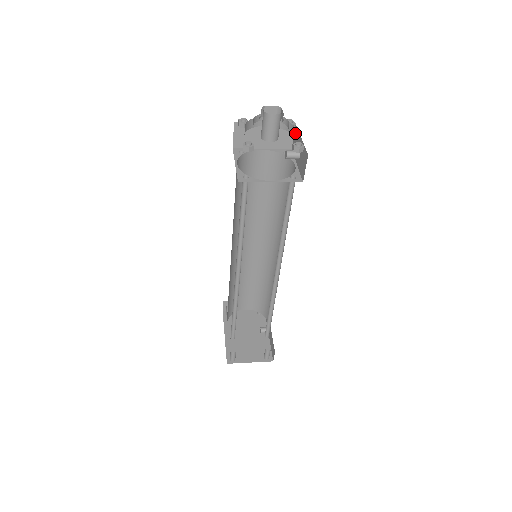
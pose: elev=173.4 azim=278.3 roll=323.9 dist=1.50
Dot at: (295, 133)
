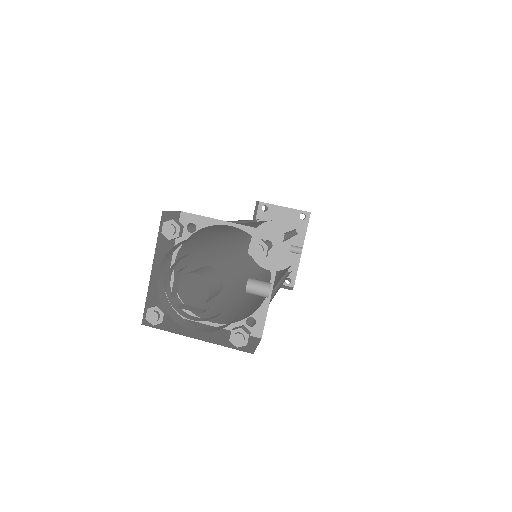
Dot at: occluded
